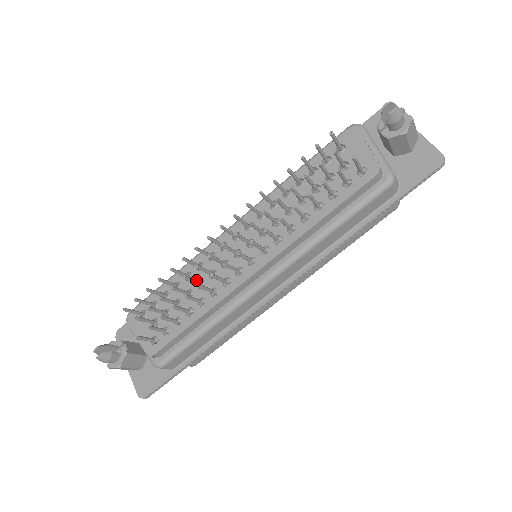
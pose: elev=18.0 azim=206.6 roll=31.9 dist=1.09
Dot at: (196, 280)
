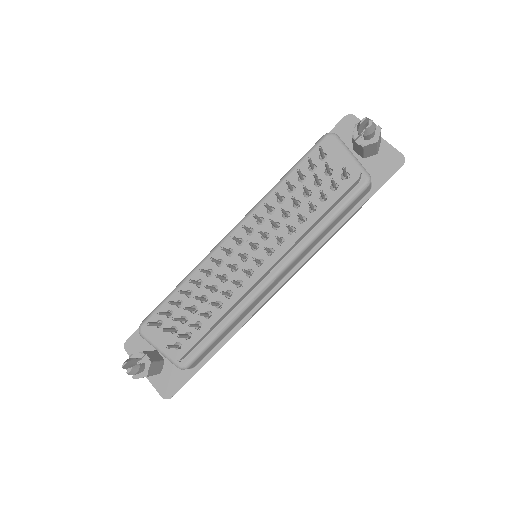
Dot at: occluded
